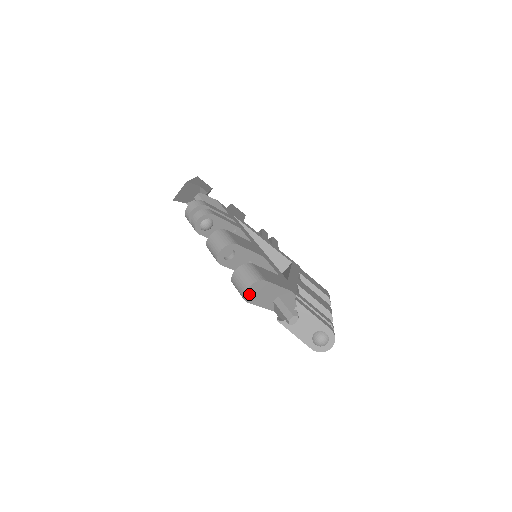
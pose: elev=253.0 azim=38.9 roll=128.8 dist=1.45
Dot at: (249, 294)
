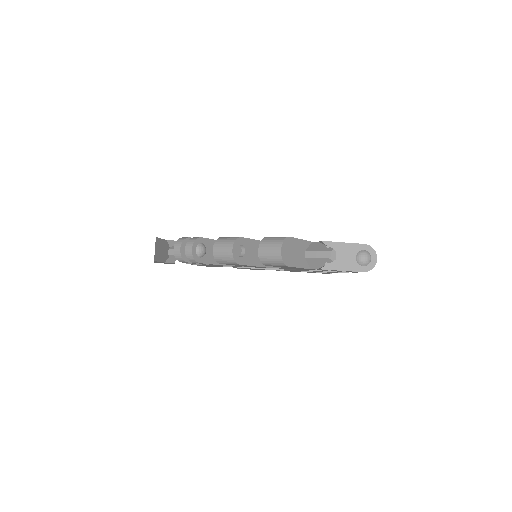
Dot at: (285, 256)
